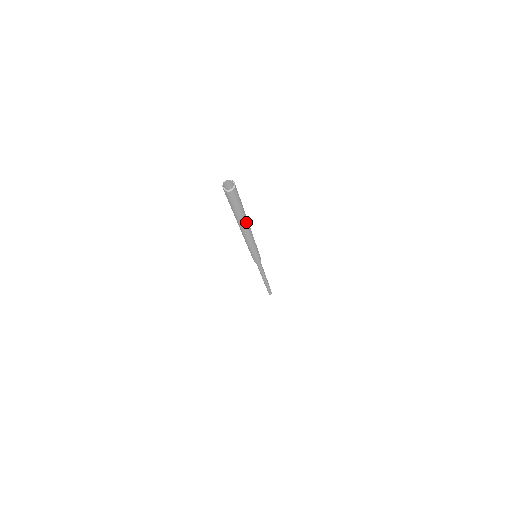
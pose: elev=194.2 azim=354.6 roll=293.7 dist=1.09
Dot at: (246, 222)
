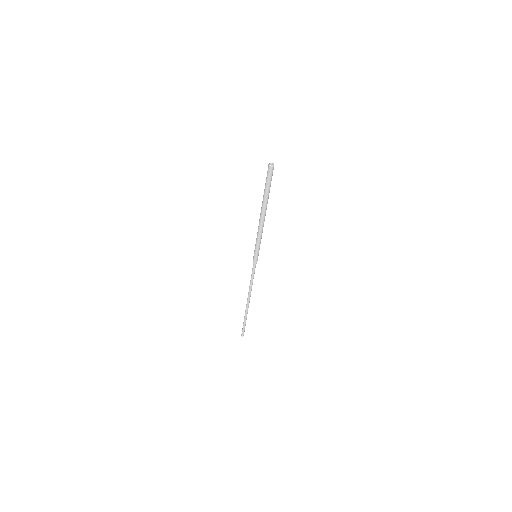
Dot at: (267, 203)
